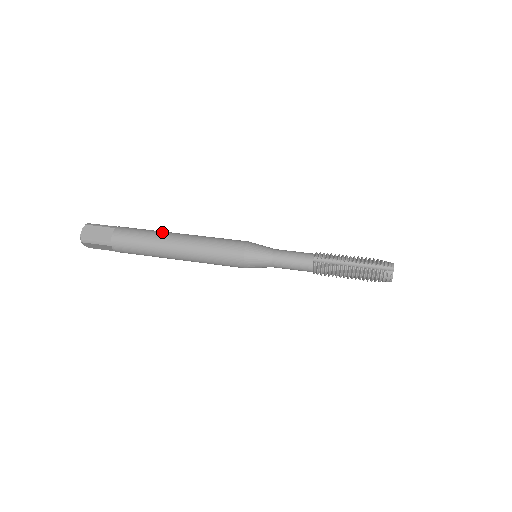
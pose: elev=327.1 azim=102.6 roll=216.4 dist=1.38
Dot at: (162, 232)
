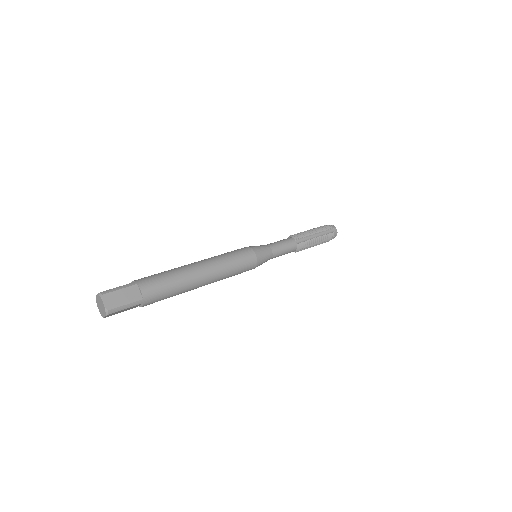
Dot at: (182, 268)
